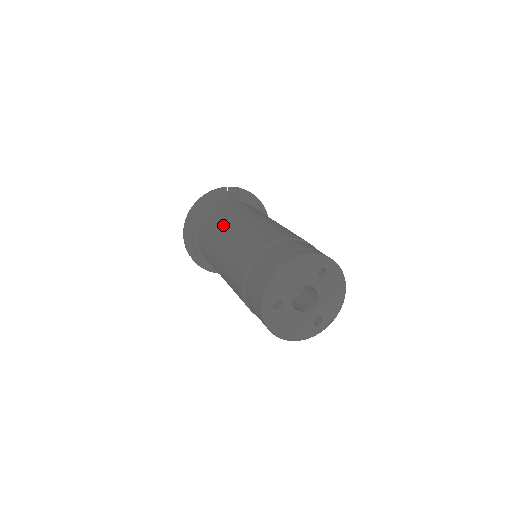
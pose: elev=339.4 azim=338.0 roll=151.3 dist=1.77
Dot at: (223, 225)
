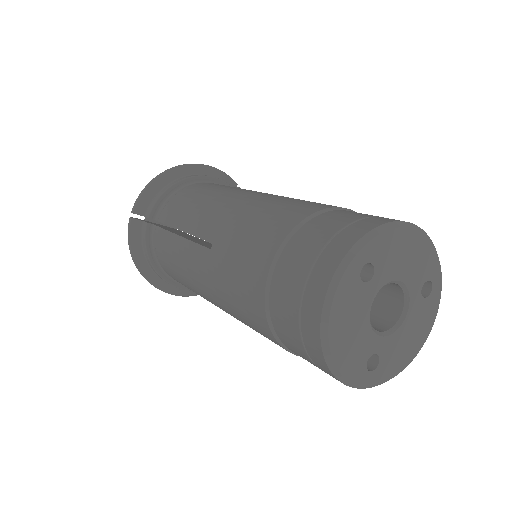
Dot at: (244, 189)
